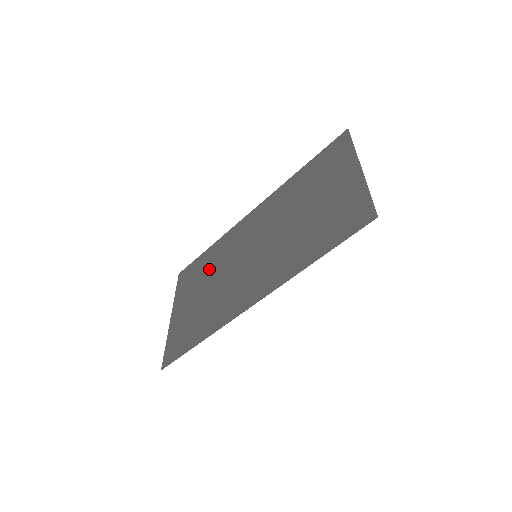
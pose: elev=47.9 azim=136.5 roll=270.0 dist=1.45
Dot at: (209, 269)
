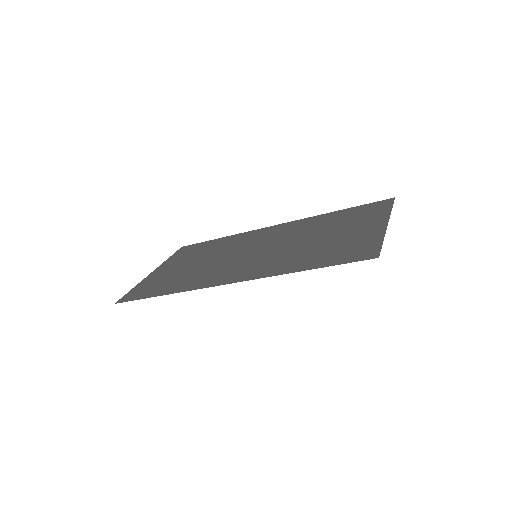
Dot at: (210, 251)
